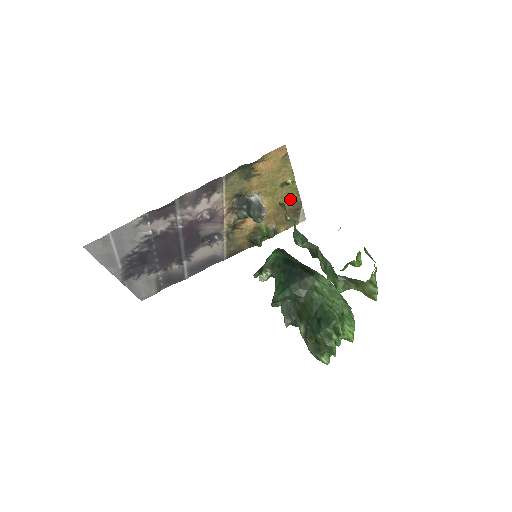
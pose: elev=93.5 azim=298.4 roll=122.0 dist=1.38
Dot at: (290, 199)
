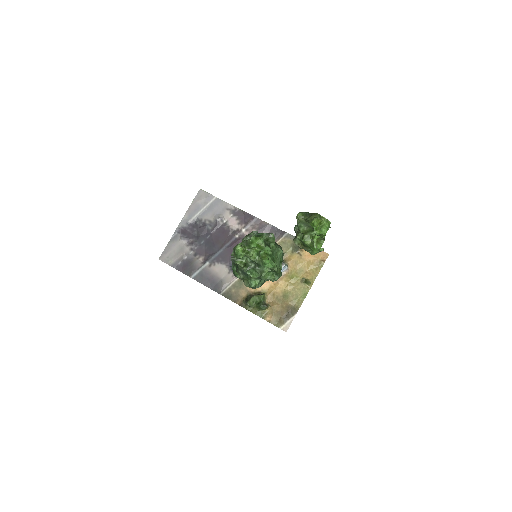
Dot at: (296, 298)
